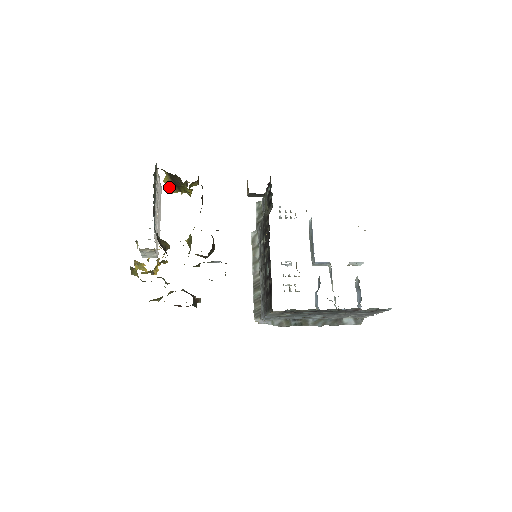
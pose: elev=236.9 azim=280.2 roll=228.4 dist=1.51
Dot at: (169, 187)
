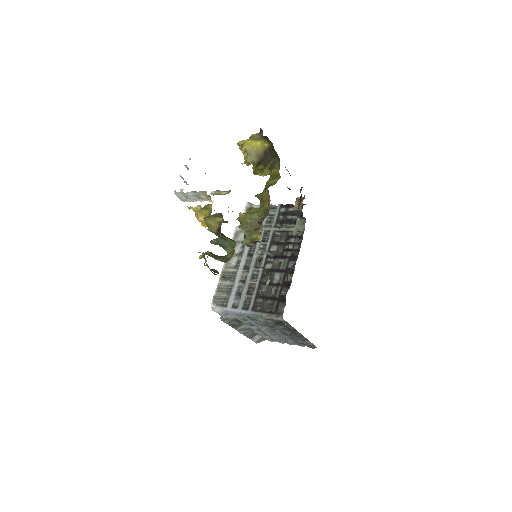
Dot at: (249, 154)
